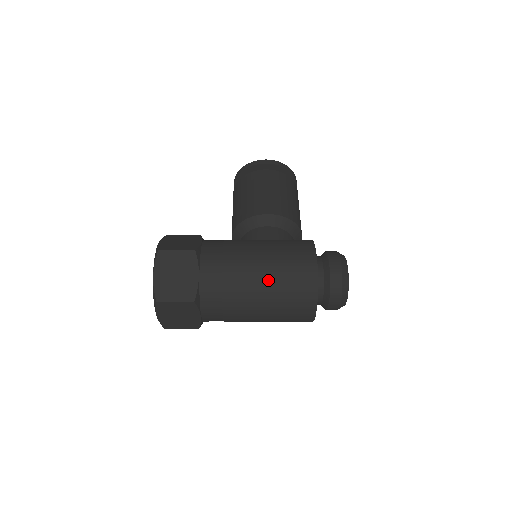
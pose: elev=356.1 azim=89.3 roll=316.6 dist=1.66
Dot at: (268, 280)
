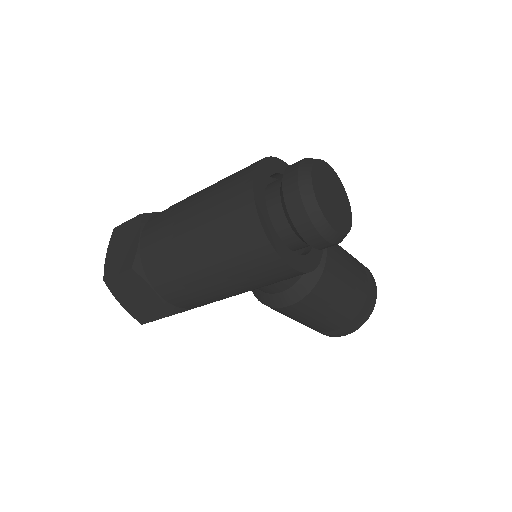
Dot at: occluded
